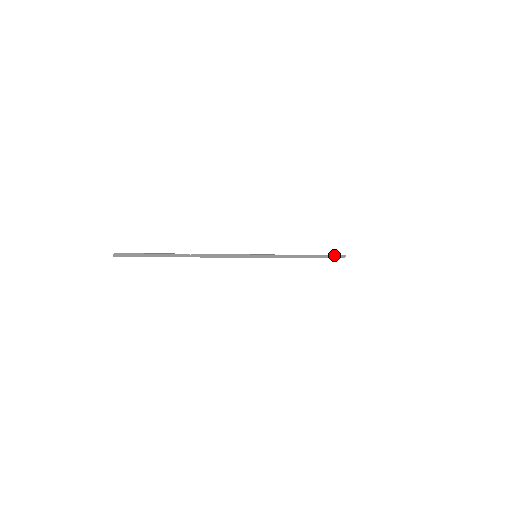
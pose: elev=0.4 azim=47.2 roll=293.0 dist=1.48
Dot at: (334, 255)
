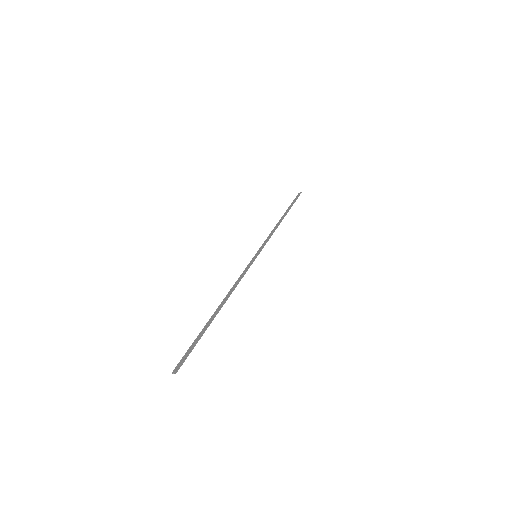
Dot at: occluded
